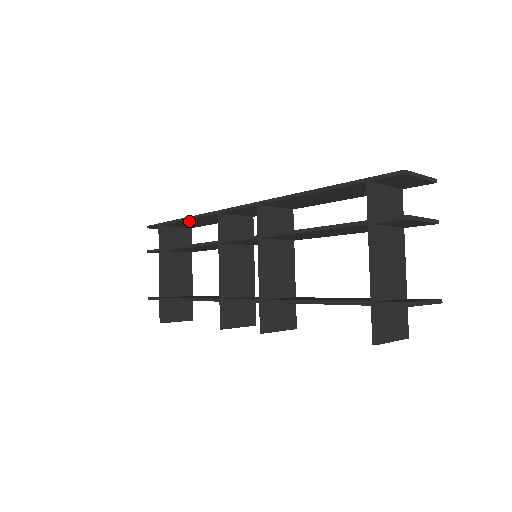
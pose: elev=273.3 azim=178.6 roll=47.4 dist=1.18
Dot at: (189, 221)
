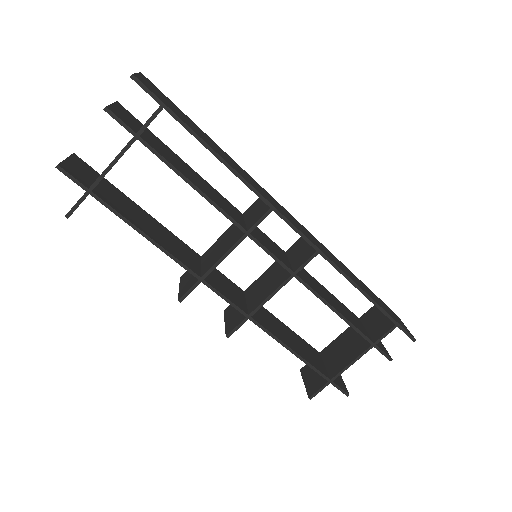
Dot at: occluded
